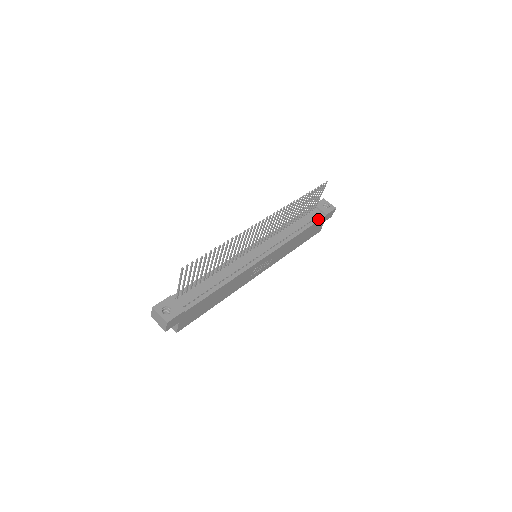
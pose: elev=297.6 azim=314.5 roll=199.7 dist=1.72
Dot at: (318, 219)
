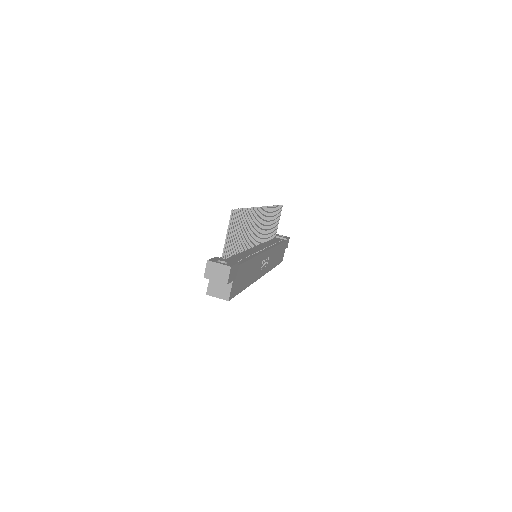
Dot at: (283, 241)
